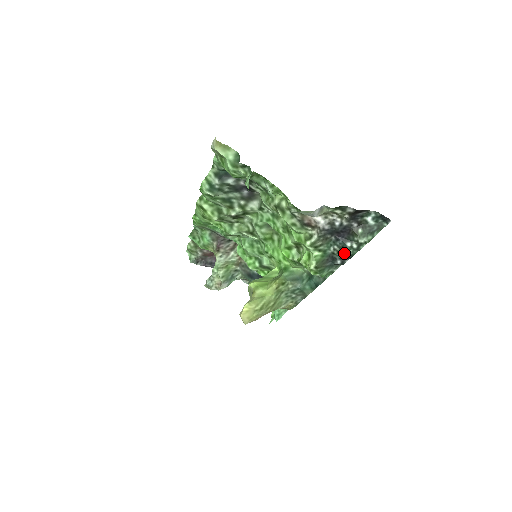
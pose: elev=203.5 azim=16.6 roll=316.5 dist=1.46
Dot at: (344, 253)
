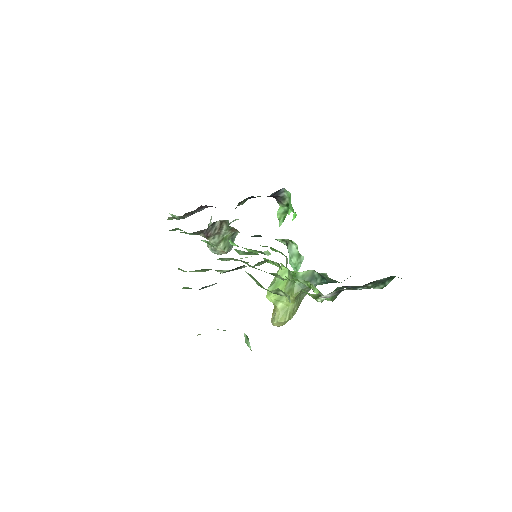
Dot at: occluded
